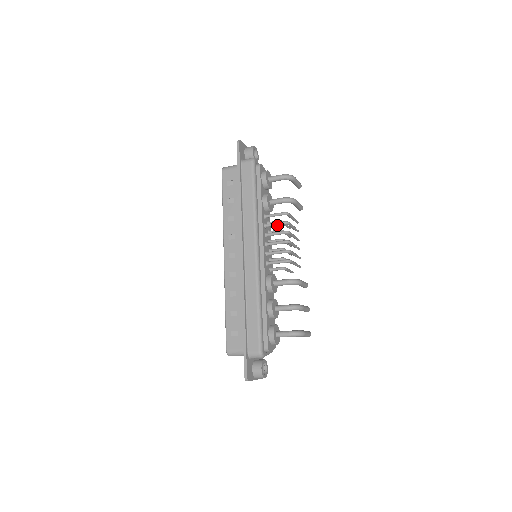
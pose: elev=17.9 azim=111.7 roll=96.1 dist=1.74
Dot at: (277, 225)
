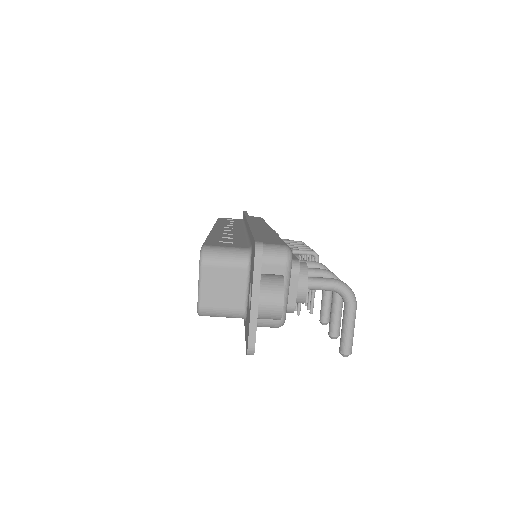
Dot at: occluded
